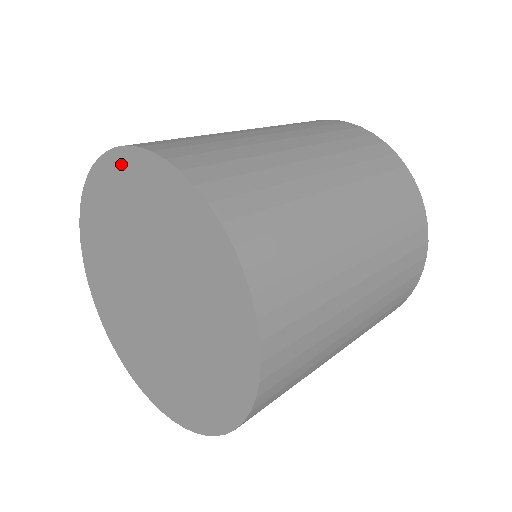
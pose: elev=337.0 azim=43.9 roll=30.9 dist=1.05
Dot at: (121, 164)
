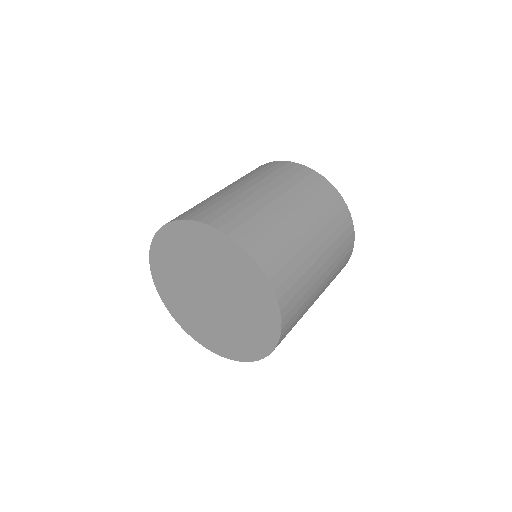
Dot at: (200, 230)
